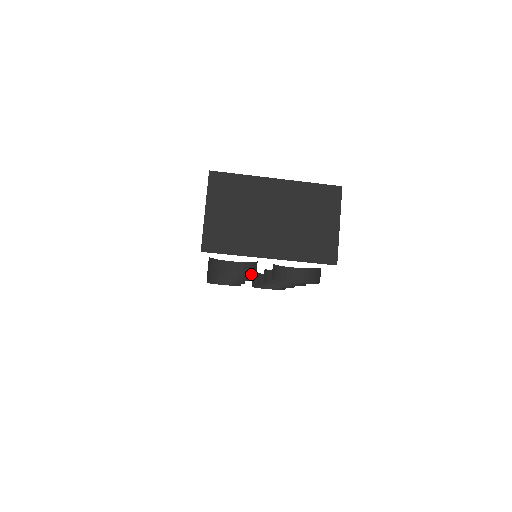
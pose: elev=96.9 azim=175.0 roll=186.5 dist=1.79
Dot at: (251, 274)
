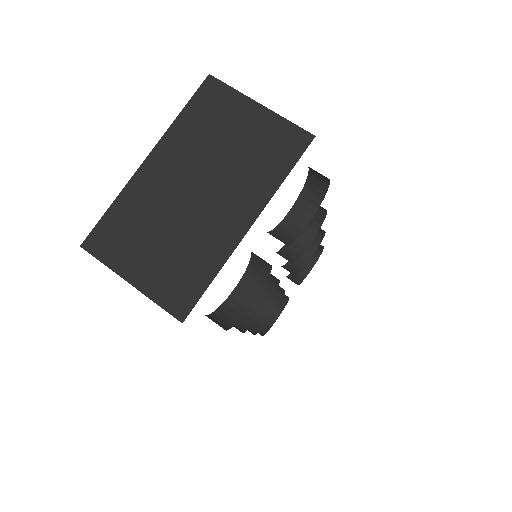
Dot at: (265, 271)
